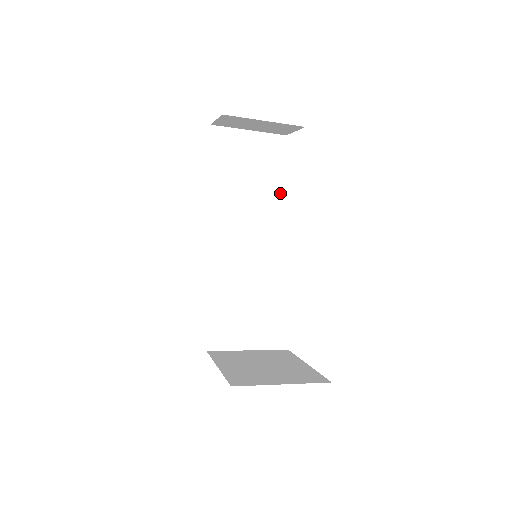
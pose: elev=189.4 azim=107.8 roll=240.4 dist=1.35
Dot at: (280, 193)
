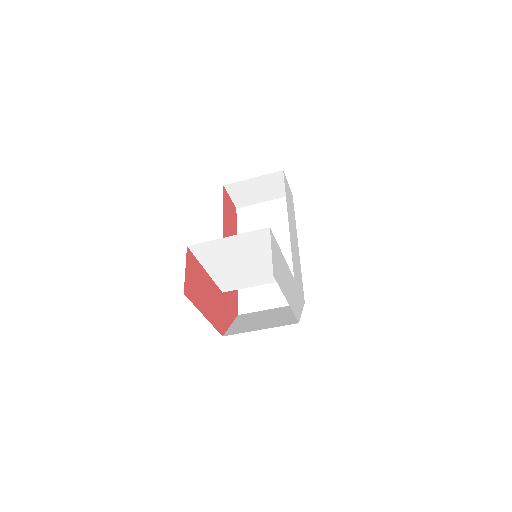
Dot at: occluded
